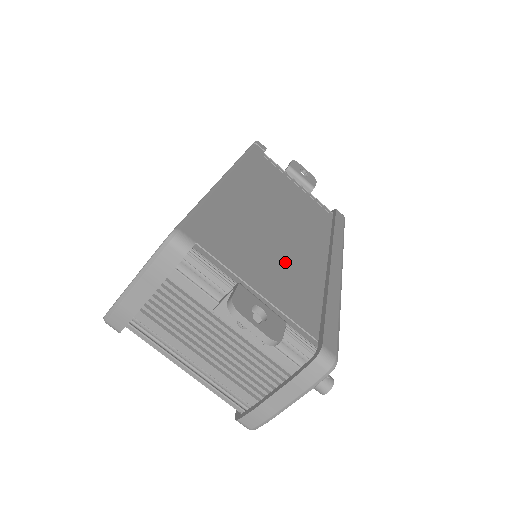
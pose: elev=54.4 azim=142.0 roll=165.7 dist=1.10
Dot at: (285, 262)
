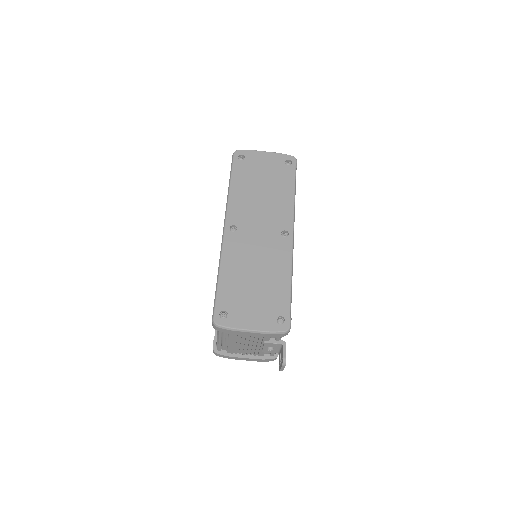
Dot at: occluded
